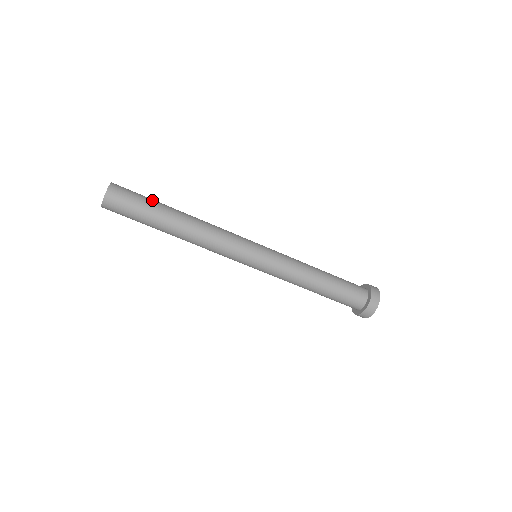
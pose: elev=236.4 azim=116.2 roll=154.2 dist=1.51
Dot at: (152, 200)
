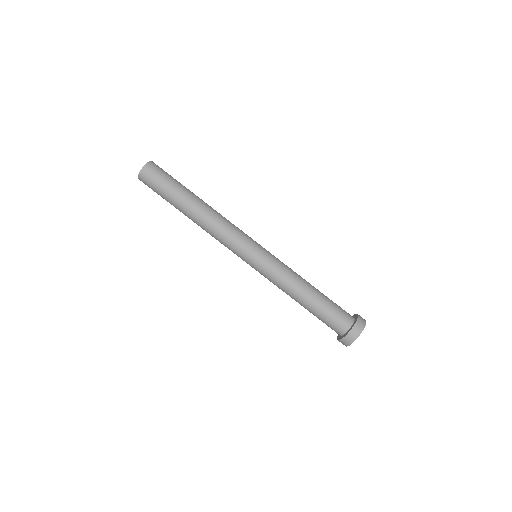
Dot at: occluded
